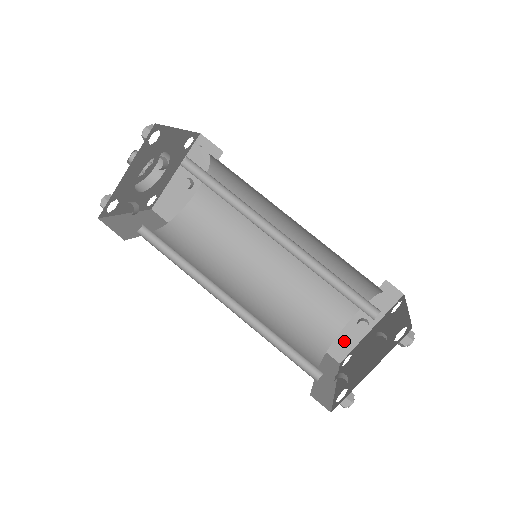
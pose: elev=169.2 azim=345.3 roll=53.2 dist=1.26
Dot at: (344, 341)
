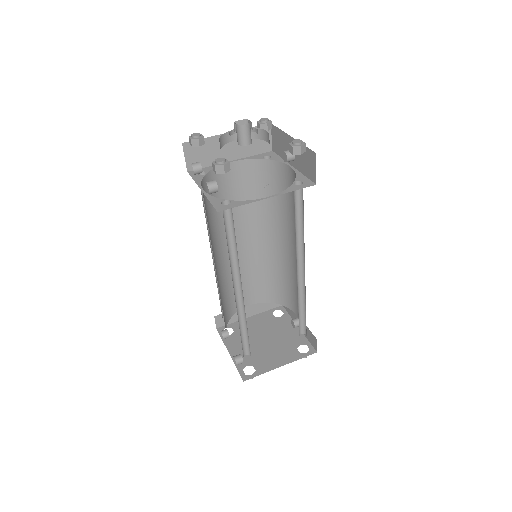
Dot at: occluded
